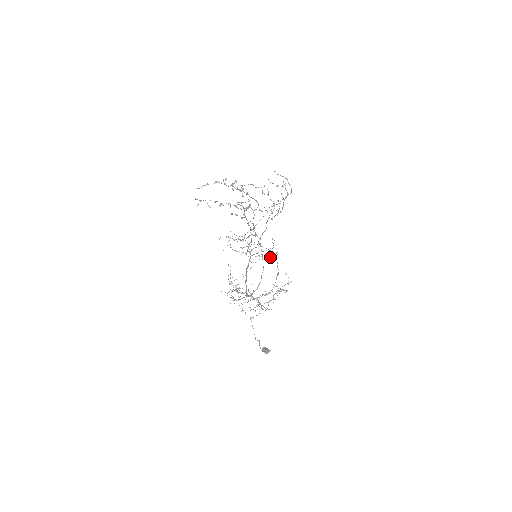
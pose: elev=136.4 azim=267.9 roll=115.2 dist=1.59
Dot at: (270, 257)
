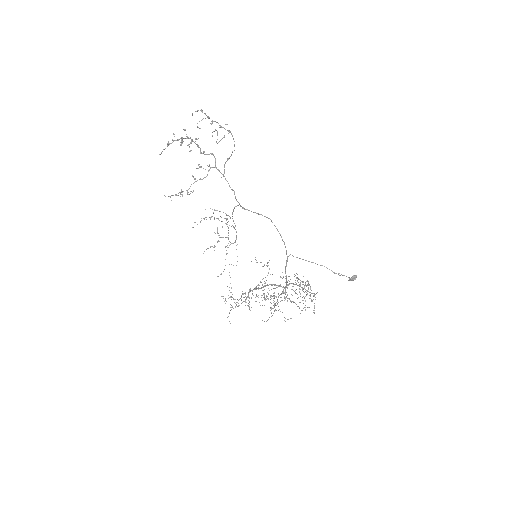
Dot at: (268, 273)
